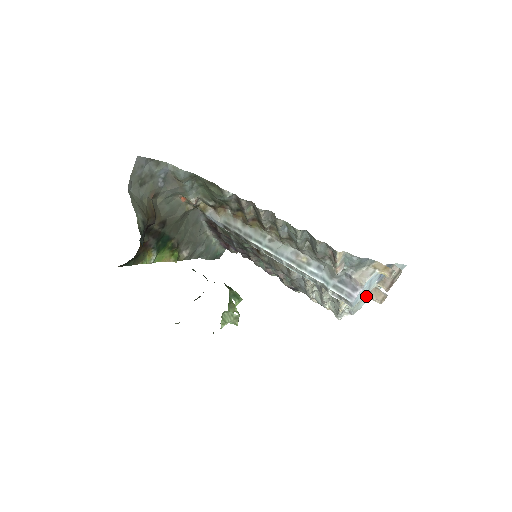
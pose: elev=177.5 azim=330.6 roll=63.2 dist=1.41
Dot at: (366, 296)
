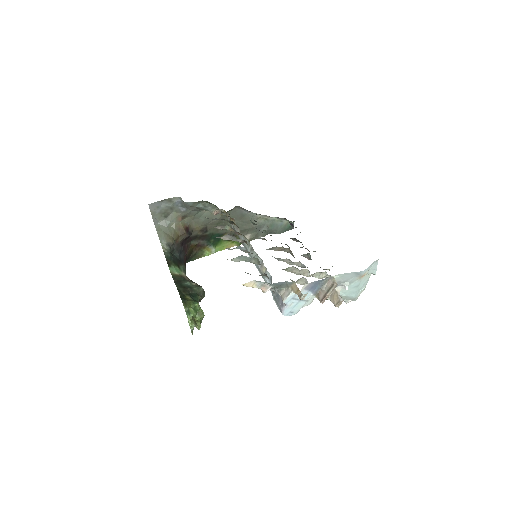
Dot at: (330, 297)
